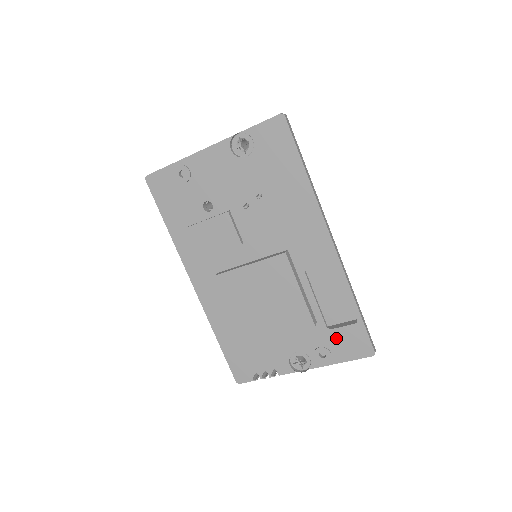
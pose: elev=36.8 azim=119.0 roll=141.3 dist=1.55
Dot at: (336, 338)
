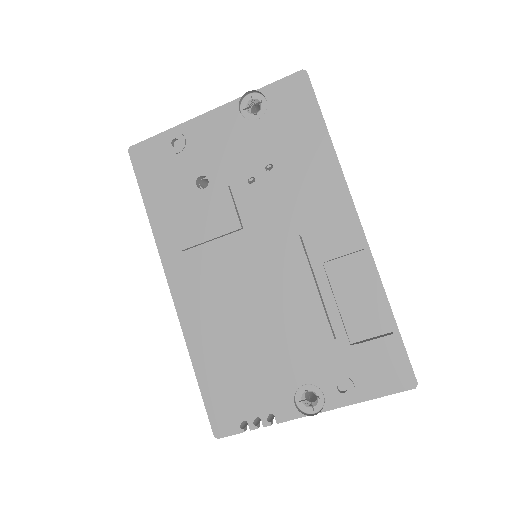
Dot at: (362, 361)
